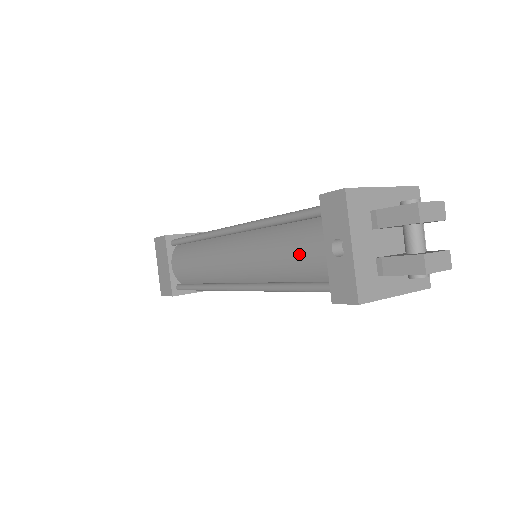
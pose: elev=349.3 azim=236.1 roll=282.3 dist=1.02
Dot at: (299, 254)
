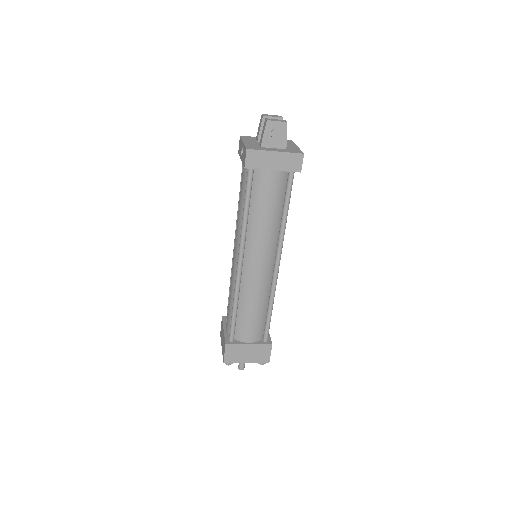
Dot at: (241, 185)
